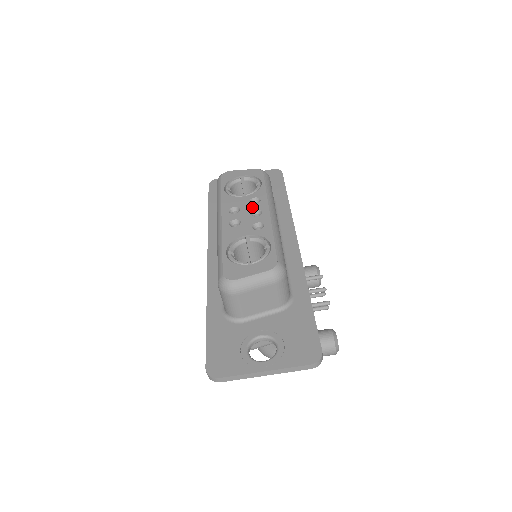
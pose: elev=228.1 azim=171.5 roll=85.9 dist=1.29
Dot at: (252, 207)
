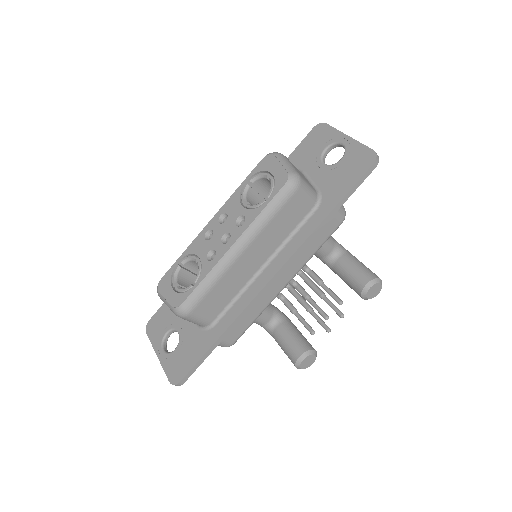
Dot at: (231, 228)
